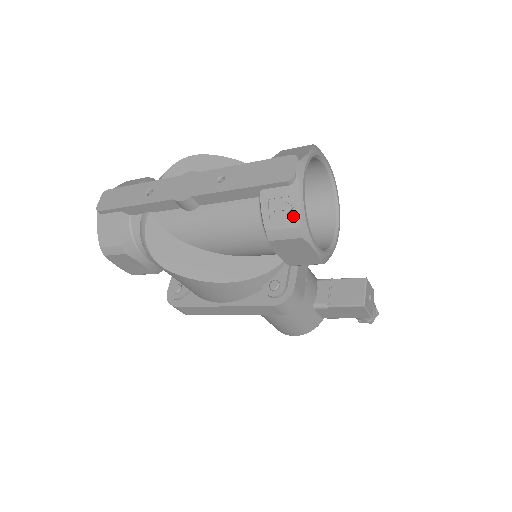
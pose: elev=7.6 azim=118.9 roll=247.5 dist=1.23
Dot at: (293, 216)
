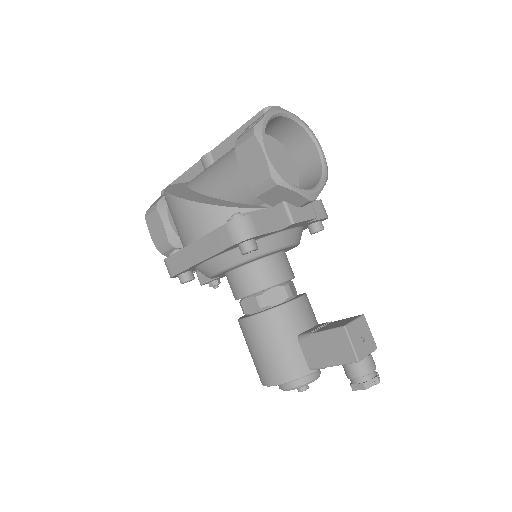
Dot at: occluded
